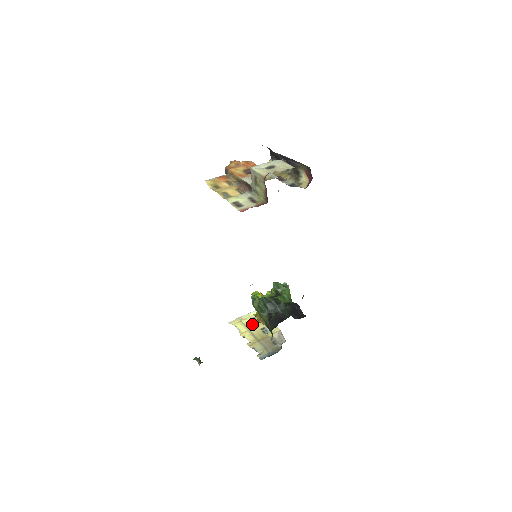
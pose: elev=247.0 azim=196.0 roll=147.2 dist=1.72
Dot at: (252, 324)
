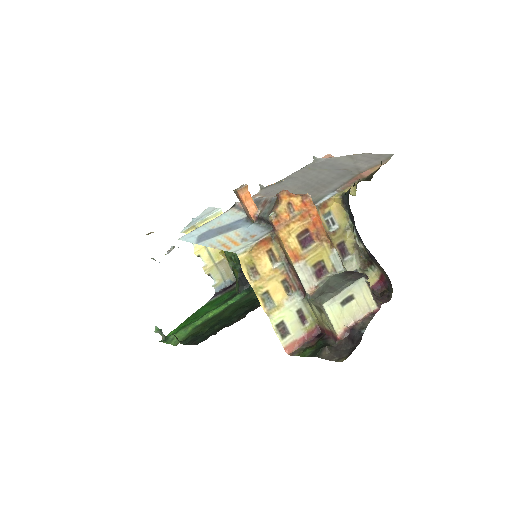
Dot at: occluded
